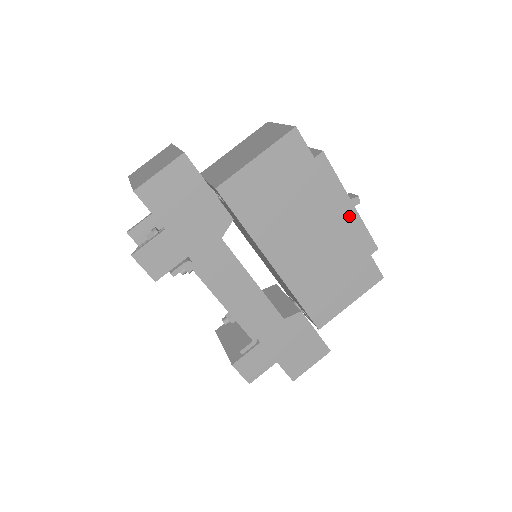
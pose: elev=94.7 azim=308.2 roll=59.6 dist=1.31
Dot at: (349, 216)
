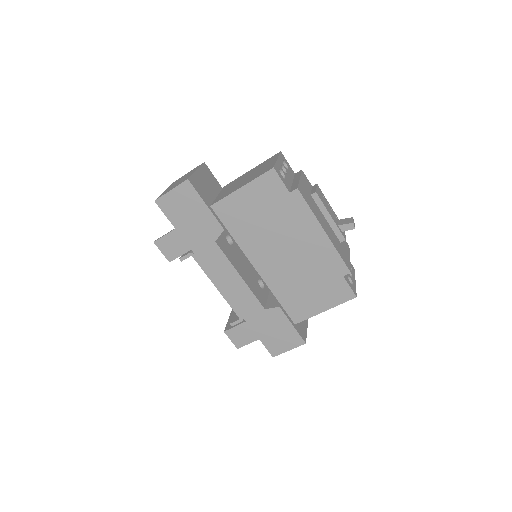
Dot at: (322, 242)
